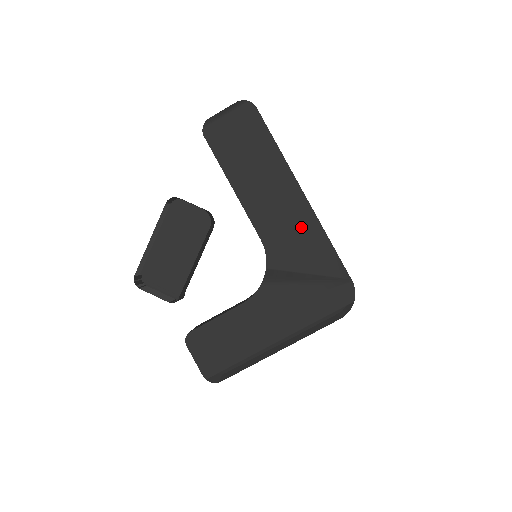
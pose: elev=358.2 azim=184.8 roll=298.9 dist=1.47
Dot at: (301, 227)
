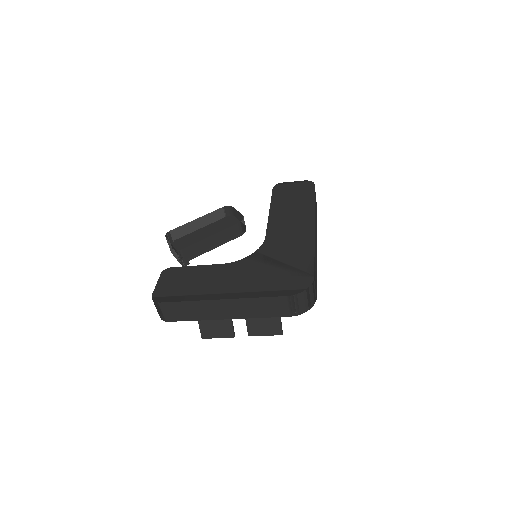
Dot at: (299, 238)
